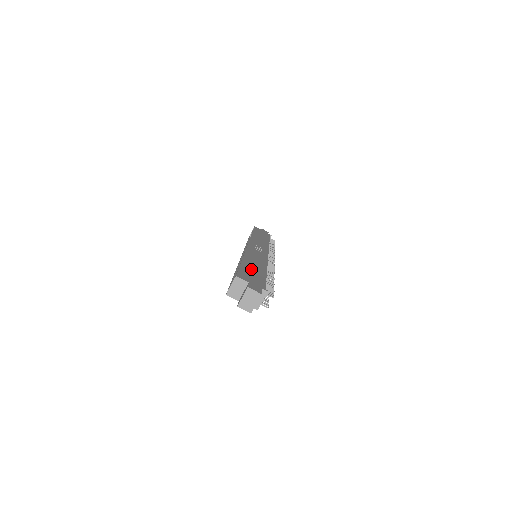
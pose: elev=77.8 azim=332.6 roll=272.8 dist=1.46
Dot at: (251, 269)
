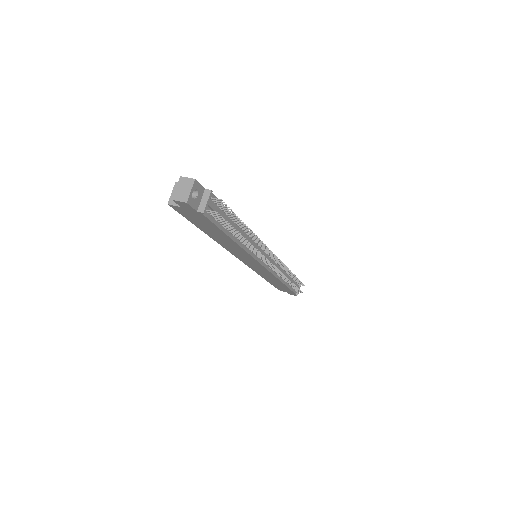
Dot at: occluded
